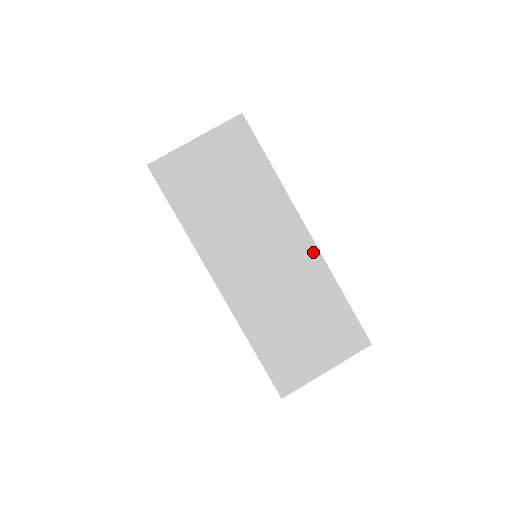
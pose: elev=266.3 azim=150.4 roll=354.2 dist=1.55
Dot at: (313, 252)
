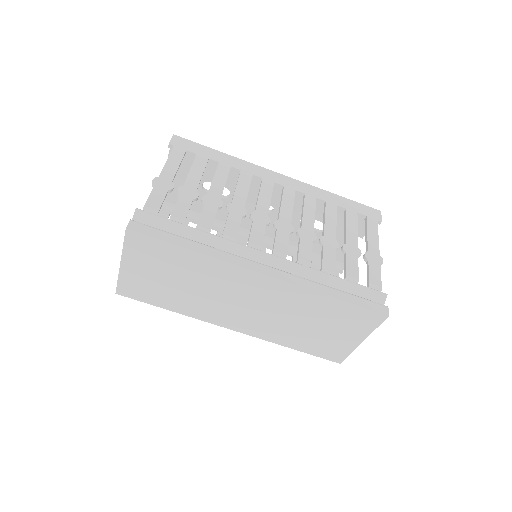
Dot at: (282, 285)
